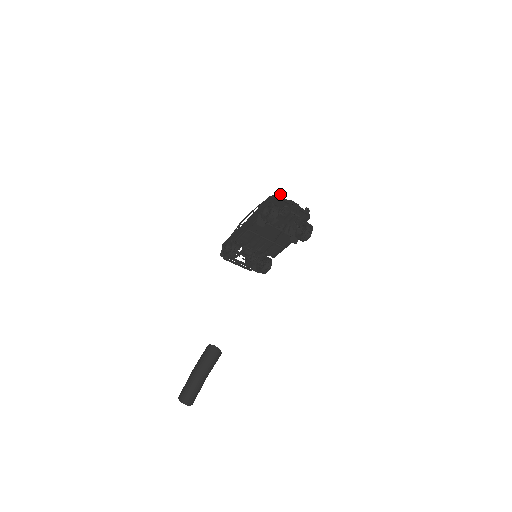
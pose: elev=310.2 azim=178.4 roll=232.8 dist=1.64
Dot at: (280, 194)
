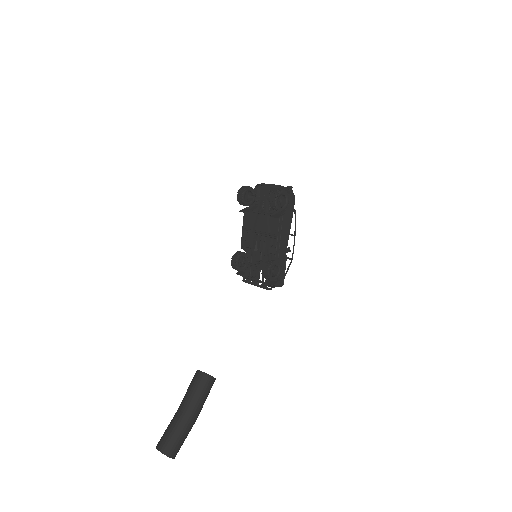
Dot at: occluded
